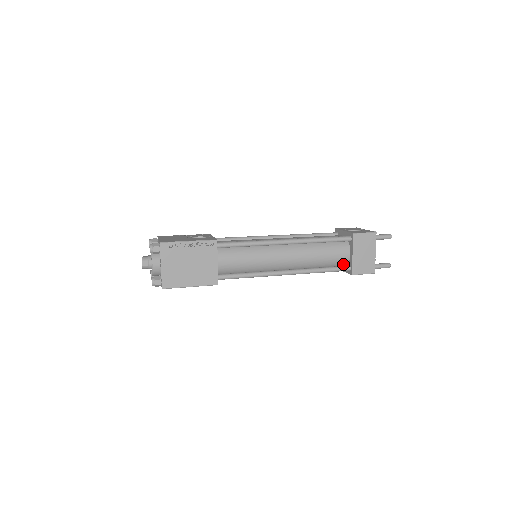
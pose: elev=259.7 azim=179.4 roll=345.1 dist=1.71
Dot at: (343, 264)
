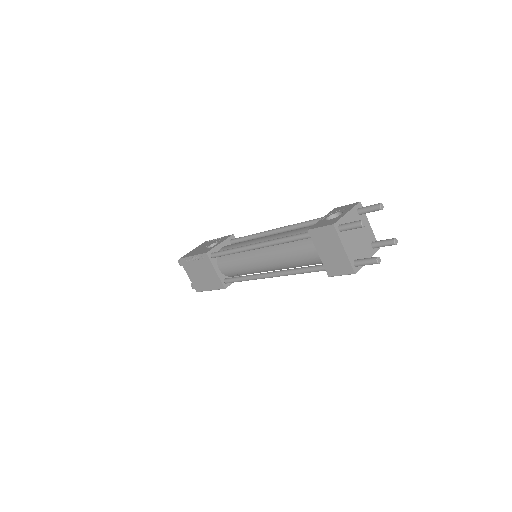
Dot at: occluded
